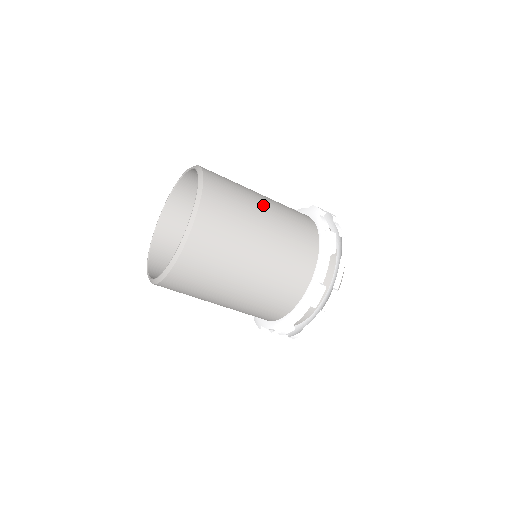
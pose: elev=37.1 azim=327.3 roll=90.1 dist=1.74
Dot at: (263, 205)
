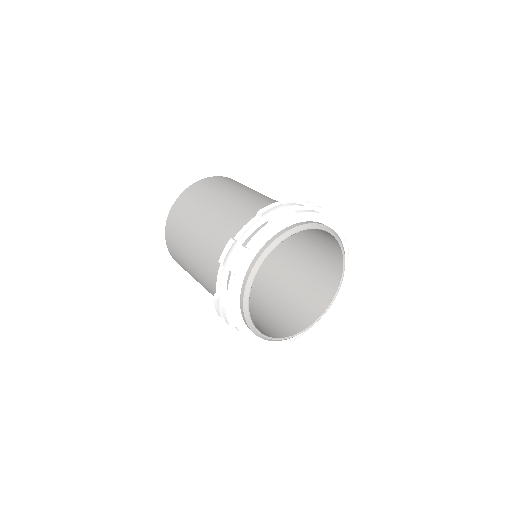
Dot at: occluded
